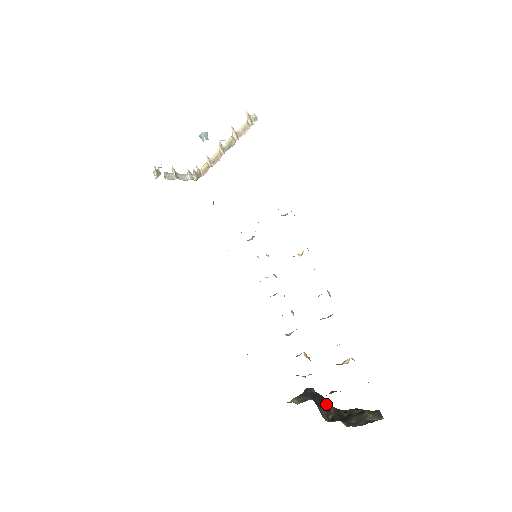
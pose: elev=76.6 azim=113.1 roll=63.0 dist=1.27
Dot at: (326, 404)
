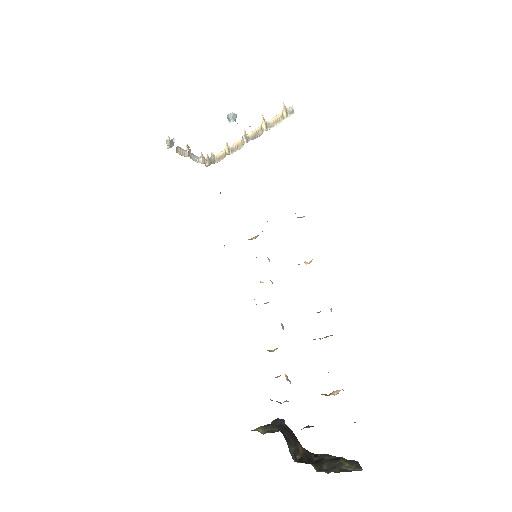
Dot at: (295, 441)
